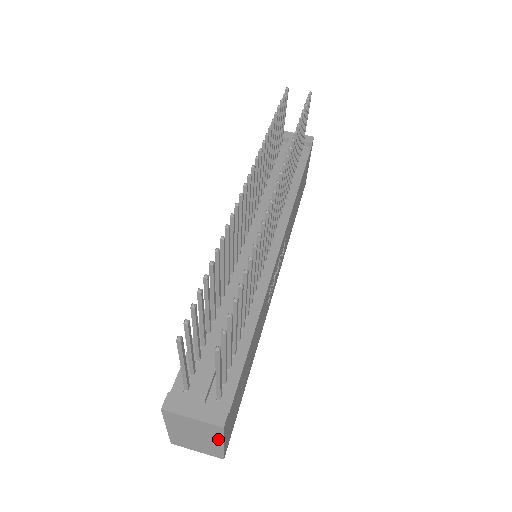
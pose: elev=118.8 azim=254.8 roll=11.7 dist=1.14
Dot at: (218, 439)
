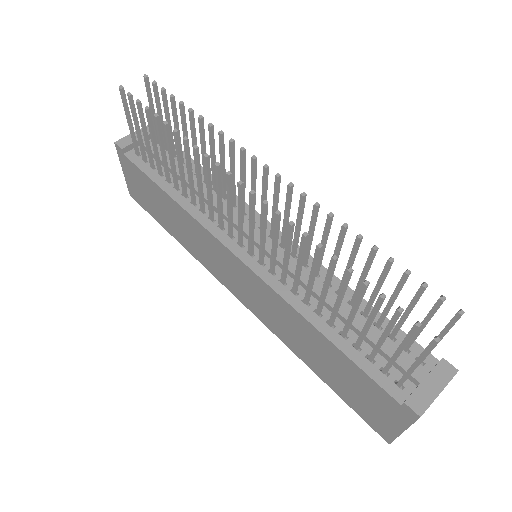
Dot at: occluded
